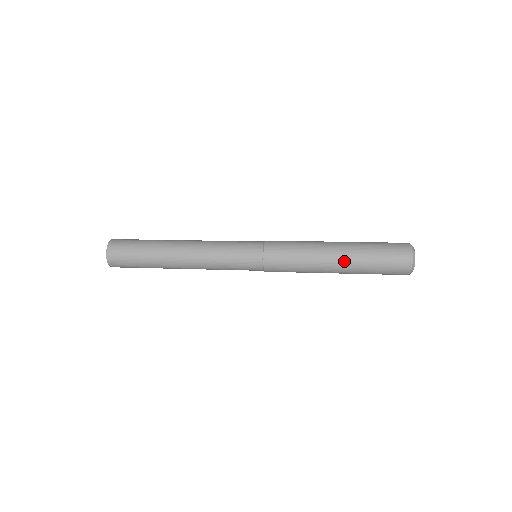
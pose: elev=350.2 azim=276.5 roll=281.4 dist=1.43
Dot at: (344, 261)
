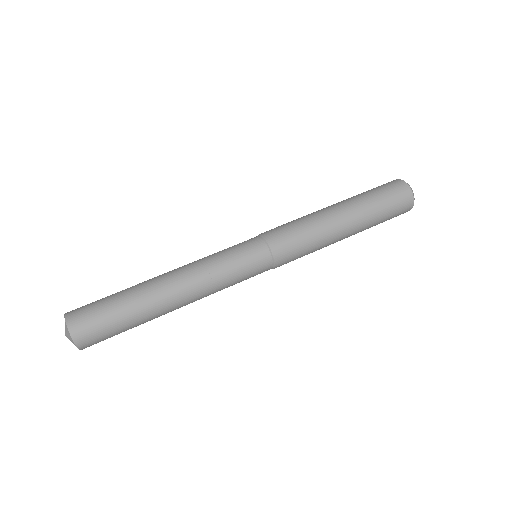
Dot at: (354, 222)
